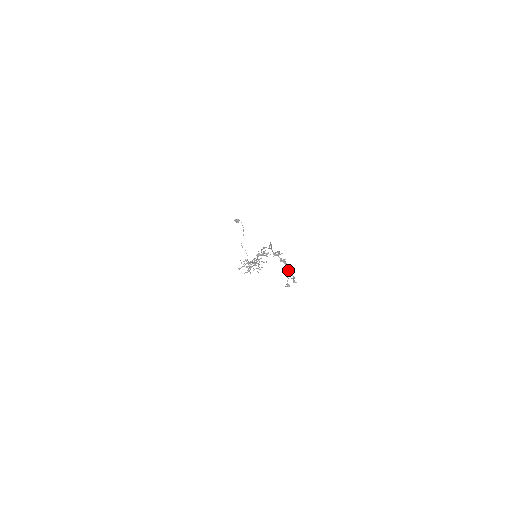
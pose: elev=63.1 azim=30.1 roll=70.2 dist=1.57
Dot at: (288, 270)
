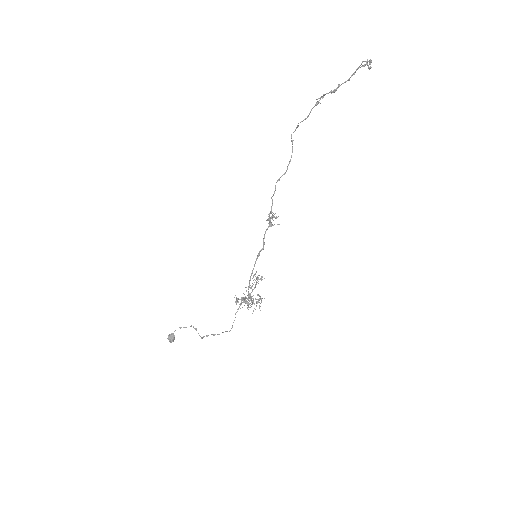
Dot at: (351, 75)
